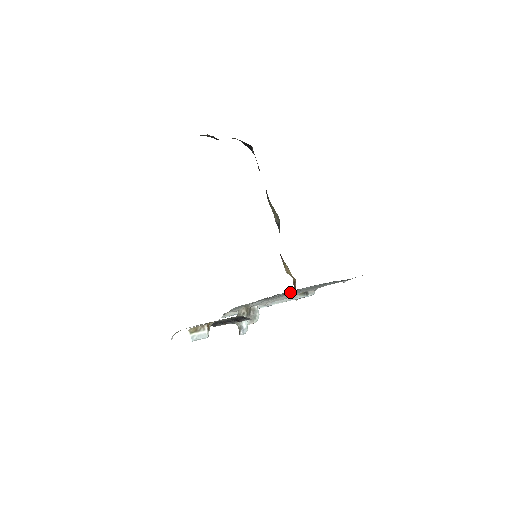
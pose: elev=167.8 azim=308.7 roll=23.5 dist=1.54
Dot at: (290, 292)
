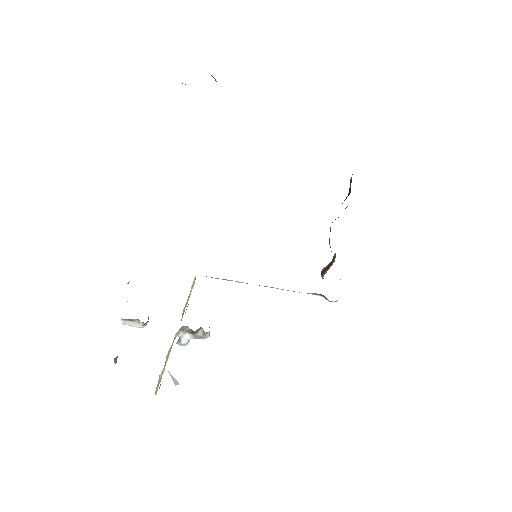
Dot at: occluded
